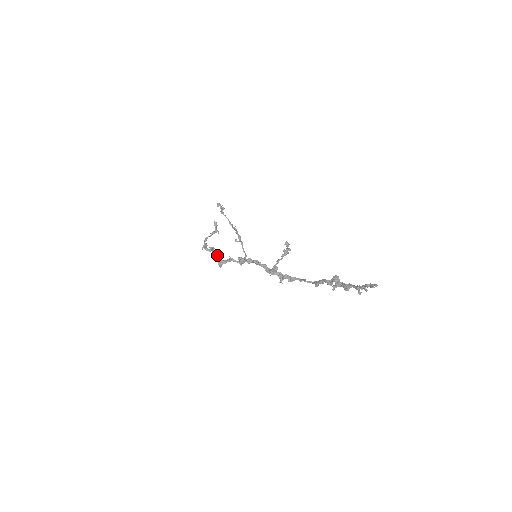
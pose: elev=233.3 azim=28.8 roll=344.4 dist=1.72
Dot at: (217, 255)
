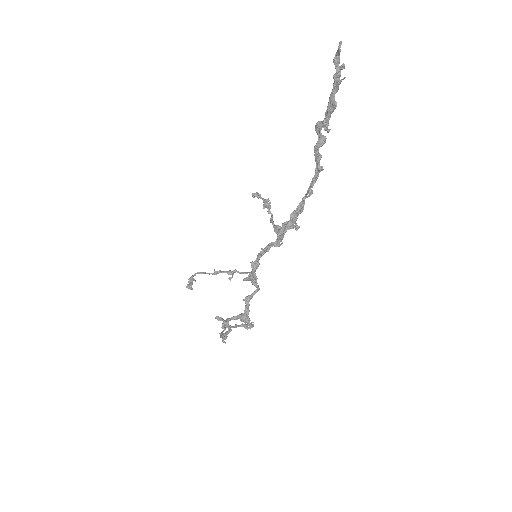
Dot at: (233, 317)
